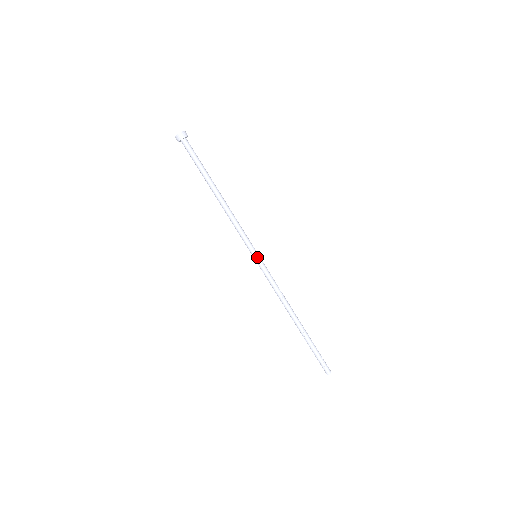
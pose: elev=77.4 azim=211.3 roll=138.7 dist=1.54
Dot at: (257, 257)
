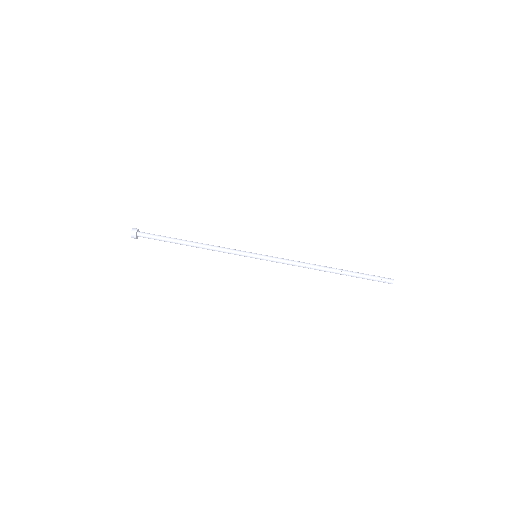
Dot at: (257, 256)
